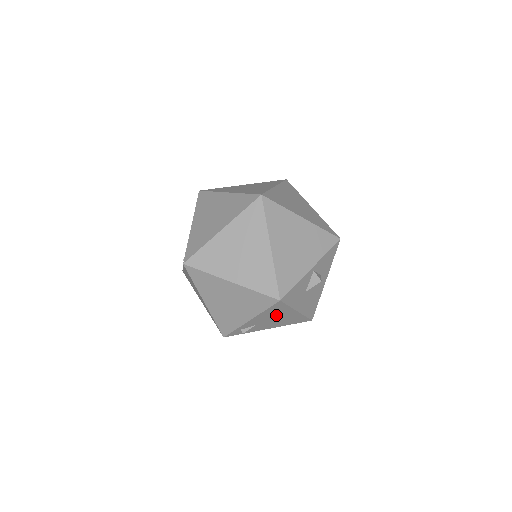
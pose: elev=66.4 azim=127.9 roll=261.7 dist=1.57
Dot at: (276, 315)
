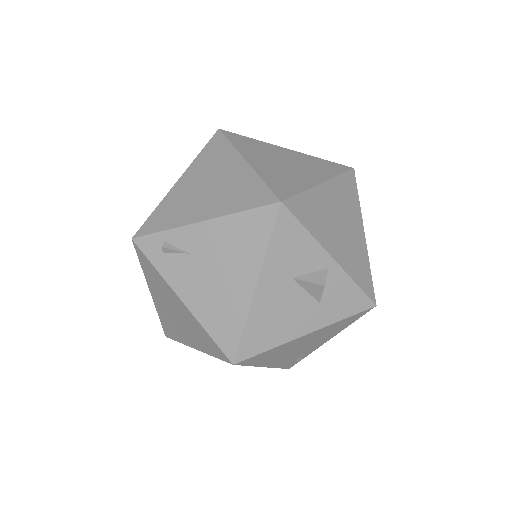
Dot at: (231, 256)
